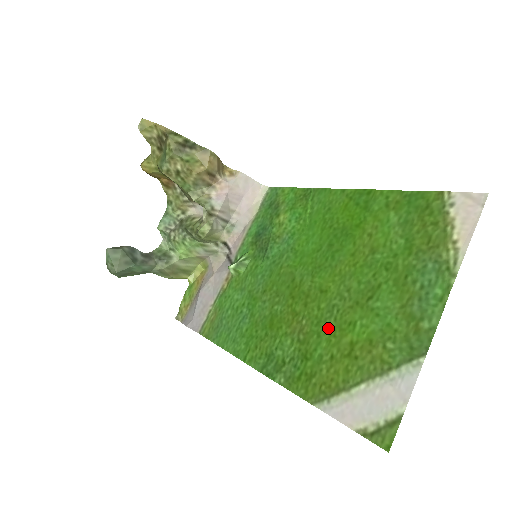
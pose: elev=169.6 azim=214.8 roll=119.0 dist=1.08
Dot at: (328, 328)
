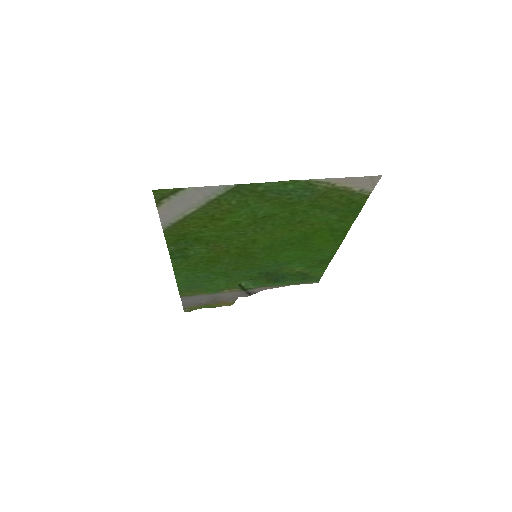
Dot at: (227, 233)
